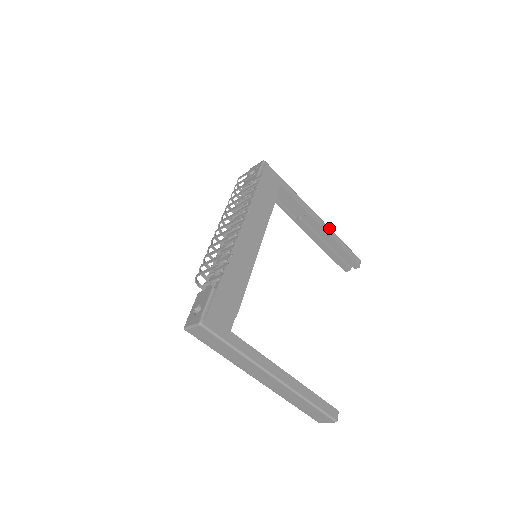
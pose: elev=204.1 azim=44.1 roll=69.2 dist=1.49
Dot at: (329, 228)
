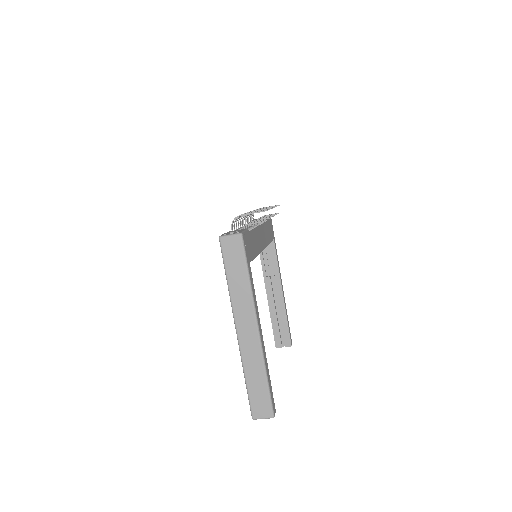
Dot at: occluded
